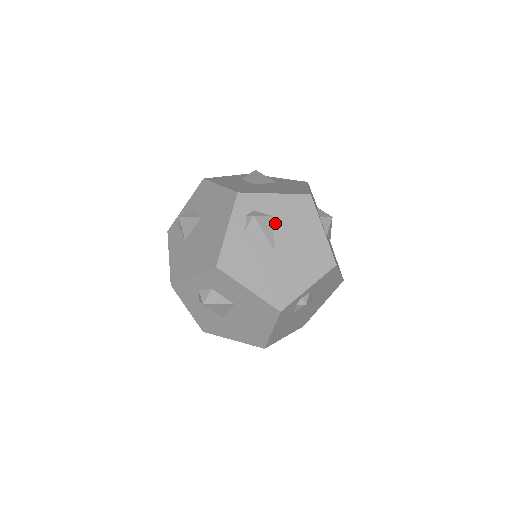
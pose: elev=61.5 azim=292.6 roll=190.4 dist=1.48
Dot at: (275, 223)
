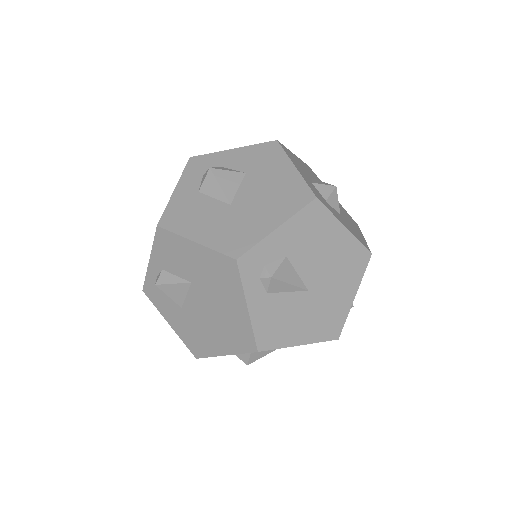
Dot at: (294, 261)
